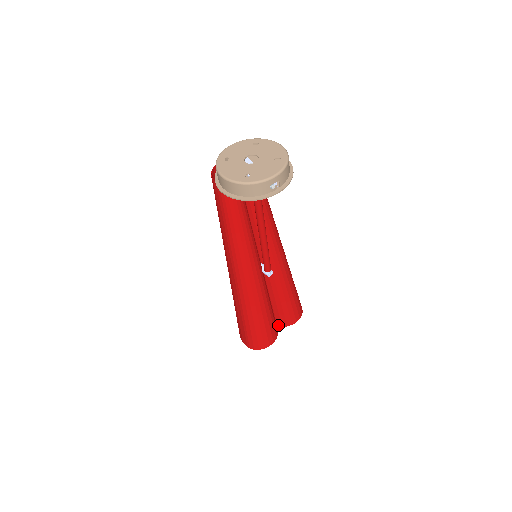
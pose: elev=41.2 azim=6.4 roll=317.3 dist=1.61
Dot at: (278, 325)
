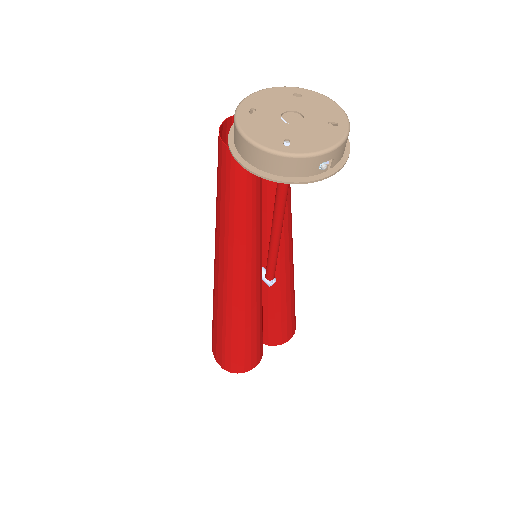
Dot at: (263, 342)
